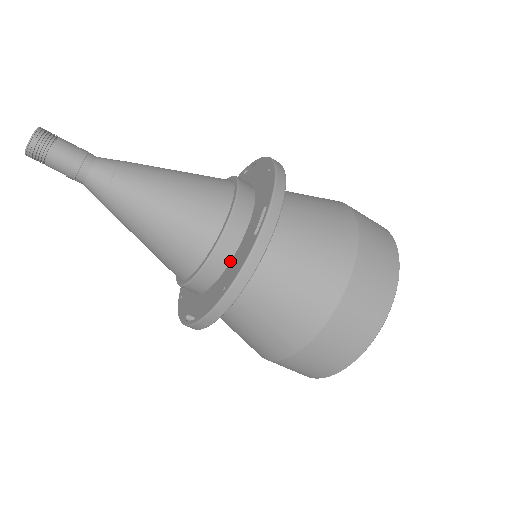
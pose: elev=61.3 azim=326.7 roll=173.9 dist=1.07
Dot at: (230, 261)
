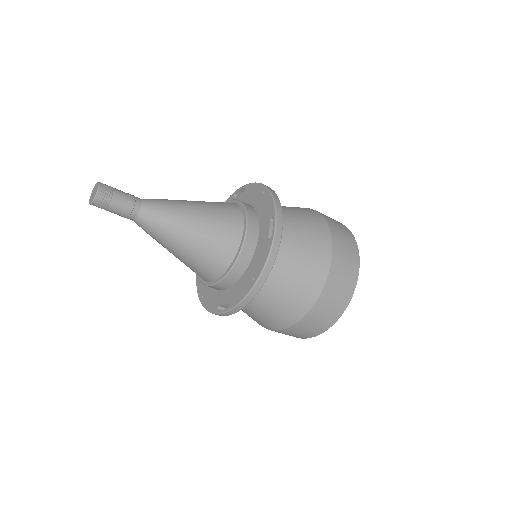
Dot at: (251, 260)
